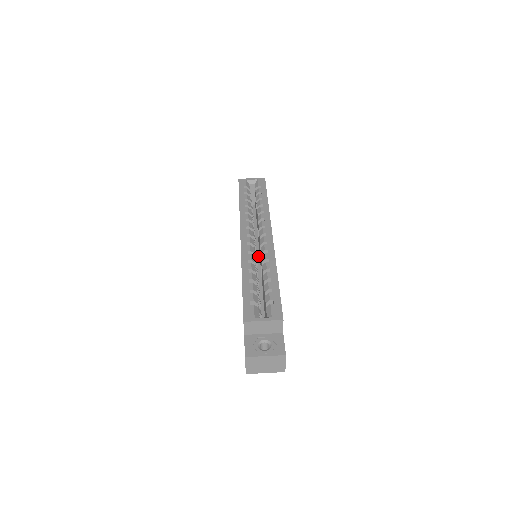
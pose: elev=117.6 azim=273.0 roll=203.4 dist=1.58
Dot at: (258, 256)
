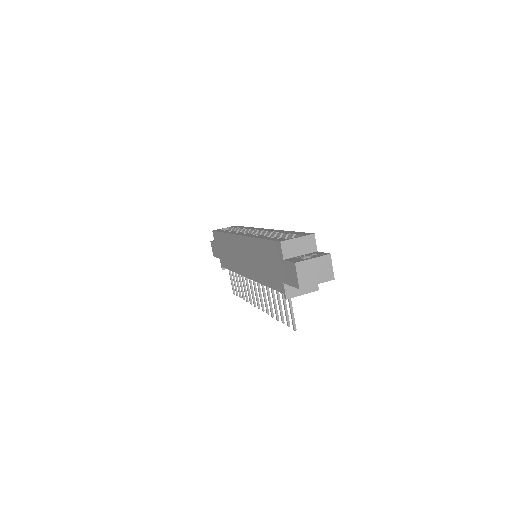
Dot at: occluded
